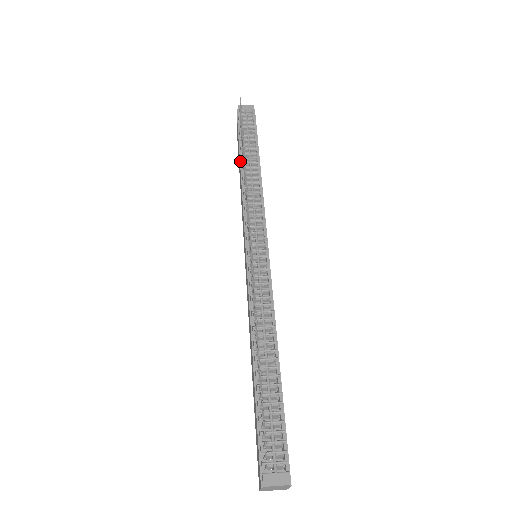
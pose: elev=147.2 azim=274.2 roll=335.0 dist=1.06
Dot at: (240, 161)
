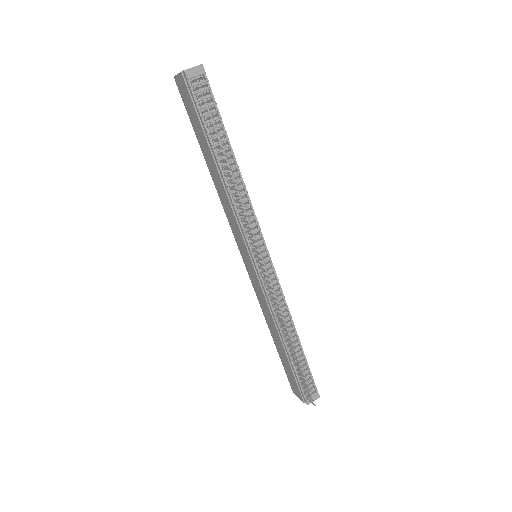
Dot at: (214, 159)
